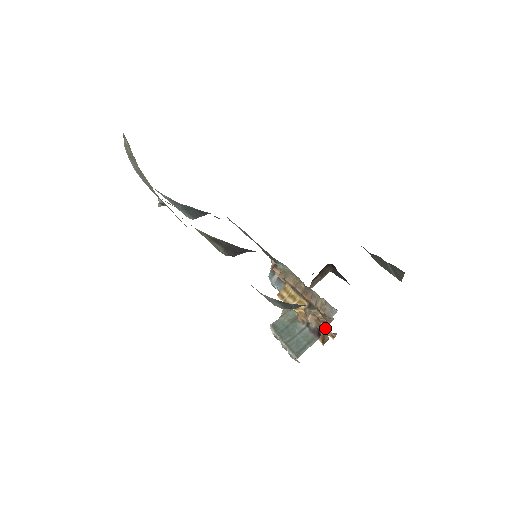
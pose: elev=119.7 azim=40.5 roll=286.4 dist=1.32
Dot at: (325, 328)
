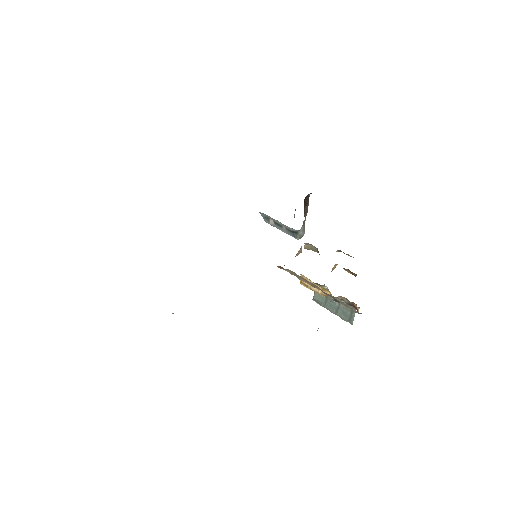
Dot at: occluded
